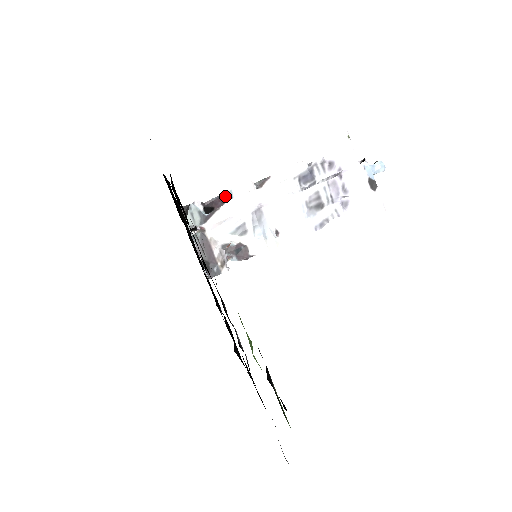
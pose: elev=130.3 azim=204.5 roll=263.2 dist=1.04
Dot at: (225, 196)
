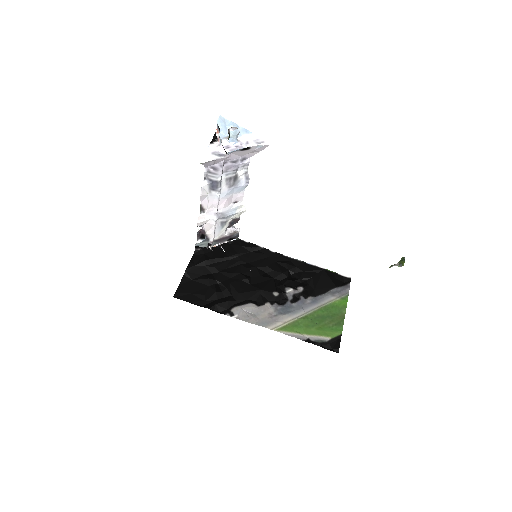
Dot at: occluded
